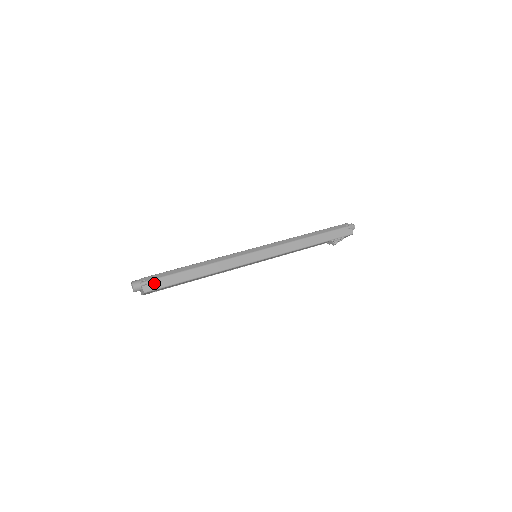
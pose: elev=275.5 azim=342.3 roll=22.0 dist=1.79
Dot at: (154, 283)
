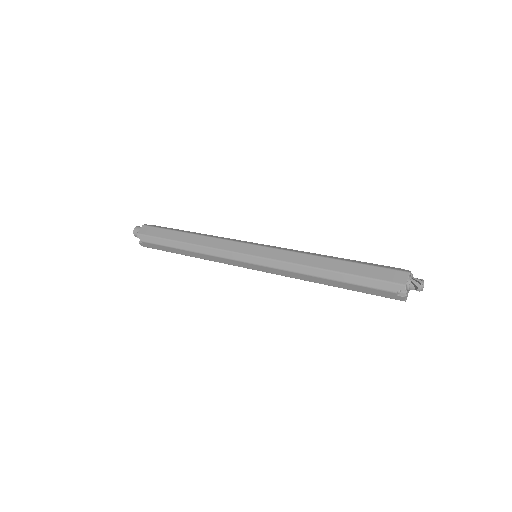
Dot at: (147, 244)
